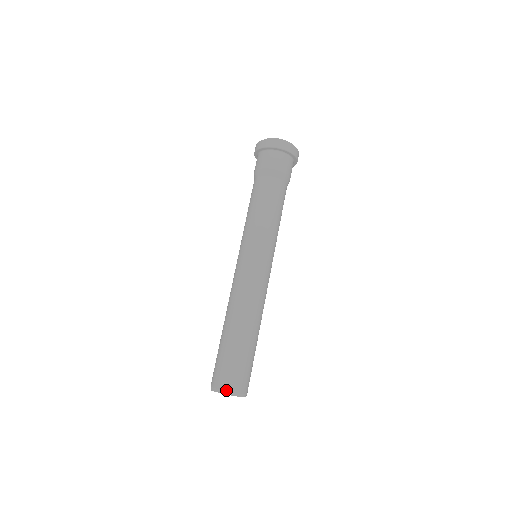
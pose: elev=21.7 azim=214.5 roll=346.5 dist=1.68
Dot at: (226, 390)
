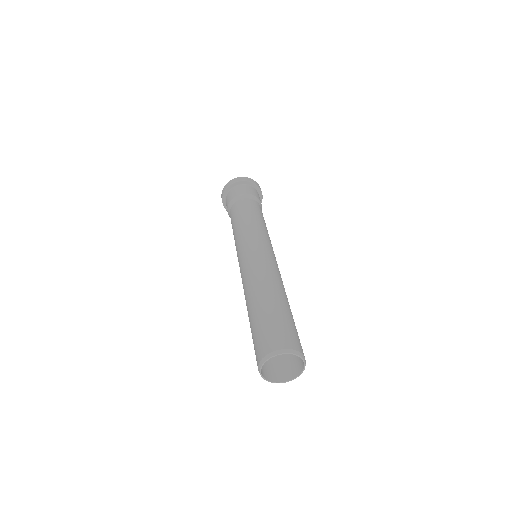
Dot at: (266, 354)
